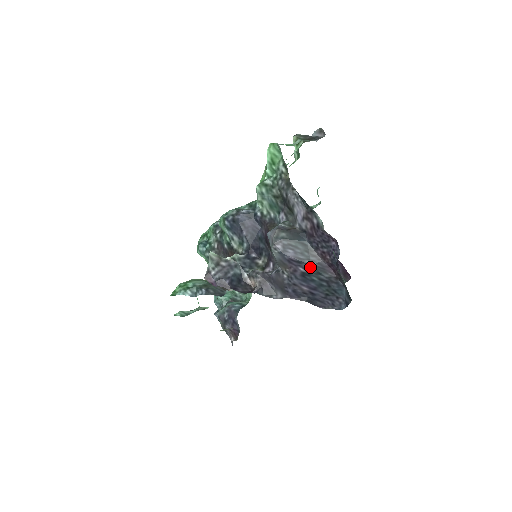
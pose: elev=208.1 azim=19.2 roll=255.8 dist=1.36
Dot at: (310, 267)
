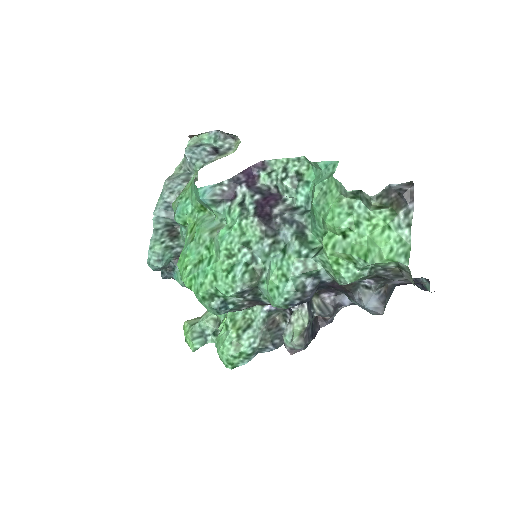
Dot at: occluded
